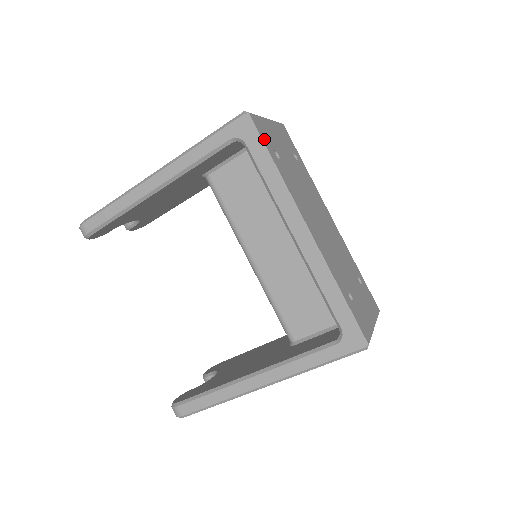
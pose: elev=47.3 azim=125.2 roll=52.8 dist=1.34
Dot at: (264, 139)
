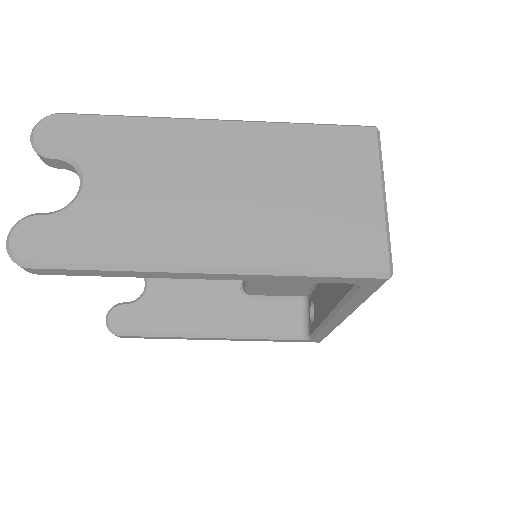
Dot at: occluded
